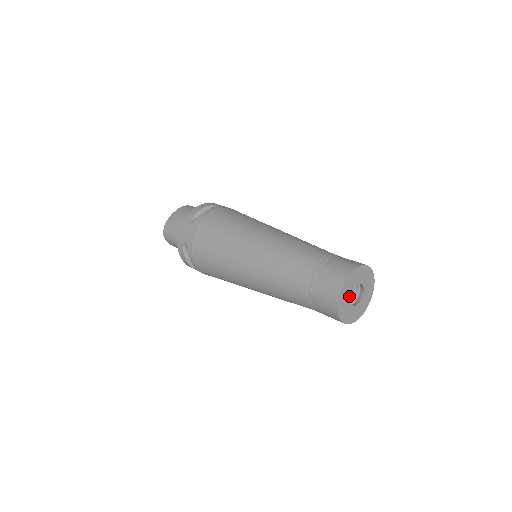
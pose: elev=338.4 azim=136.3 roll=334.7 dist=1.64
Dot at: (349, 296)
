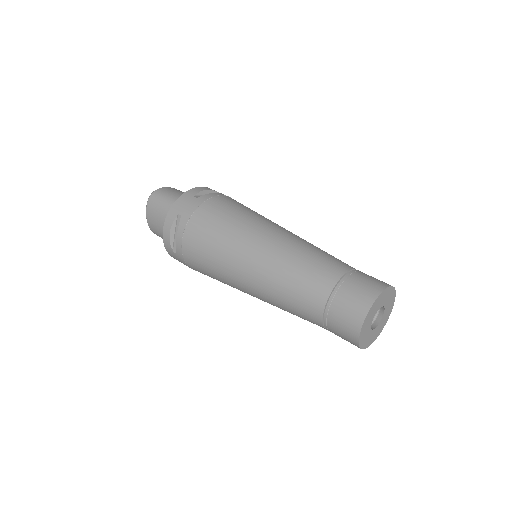
Dot at: (370, 331)
